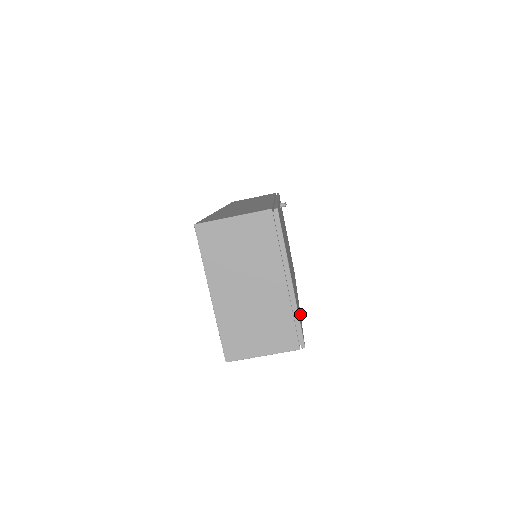
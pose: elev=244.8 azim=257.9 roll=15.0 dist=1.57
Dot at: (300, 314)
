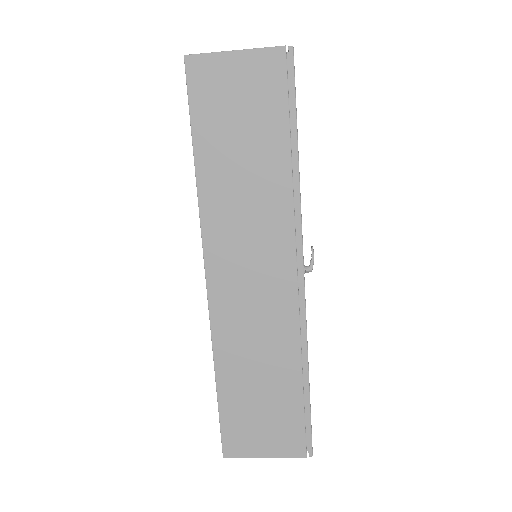
Dot at: occluded
